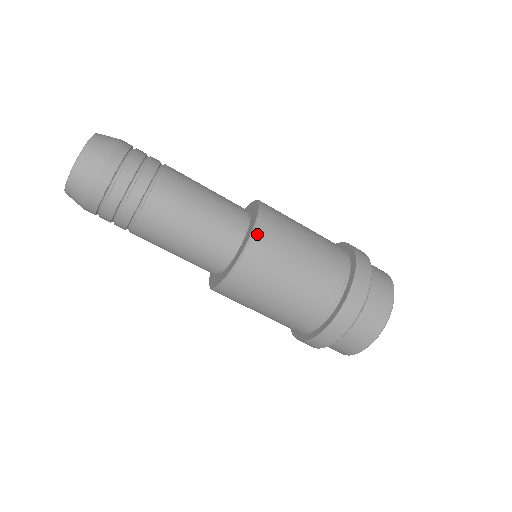
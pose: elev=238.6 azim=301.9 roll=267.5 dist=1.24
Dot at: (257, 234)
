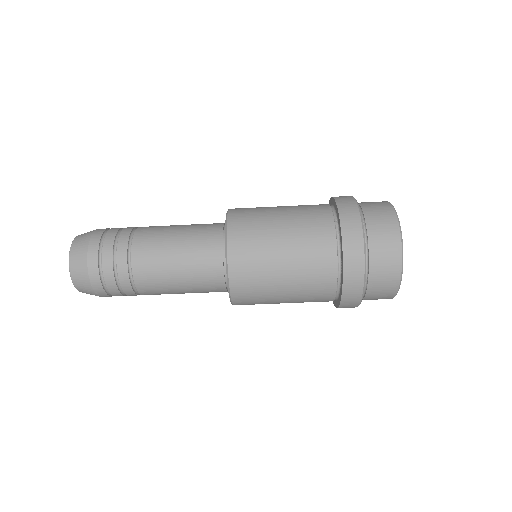
Dot at: (231, 216)
